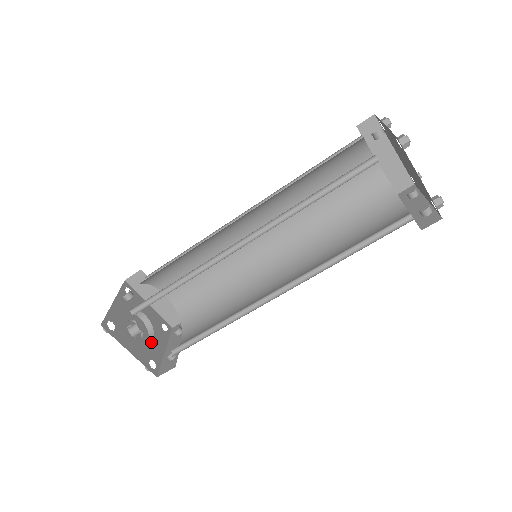
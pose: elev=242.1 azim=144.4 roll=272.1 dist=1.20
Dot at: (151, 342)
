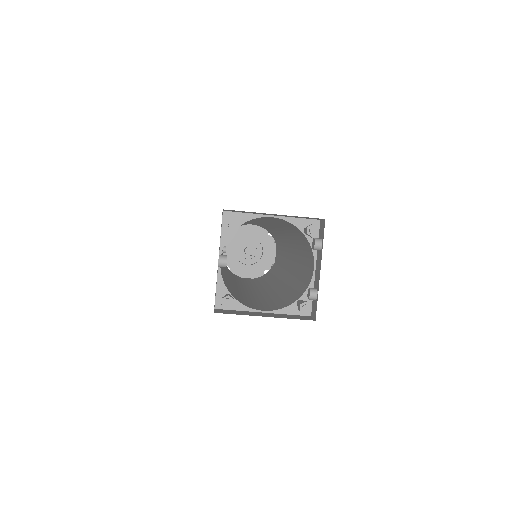
Dot at: (262, 256)
